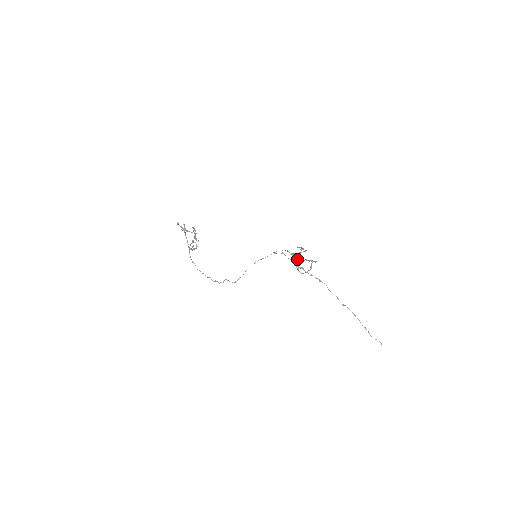
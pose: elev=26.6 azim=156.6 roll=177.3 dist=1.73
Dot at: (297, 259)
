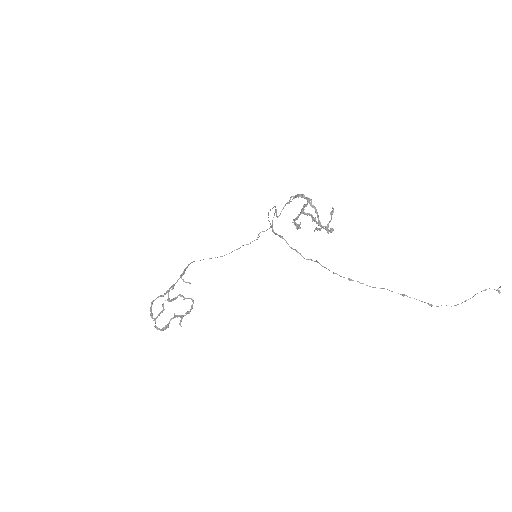
Dot at: occluded
